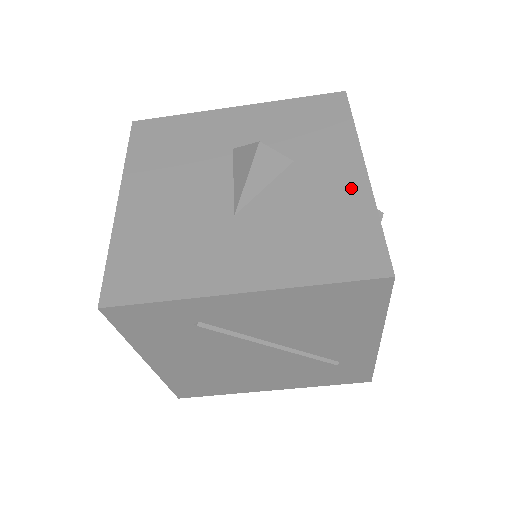
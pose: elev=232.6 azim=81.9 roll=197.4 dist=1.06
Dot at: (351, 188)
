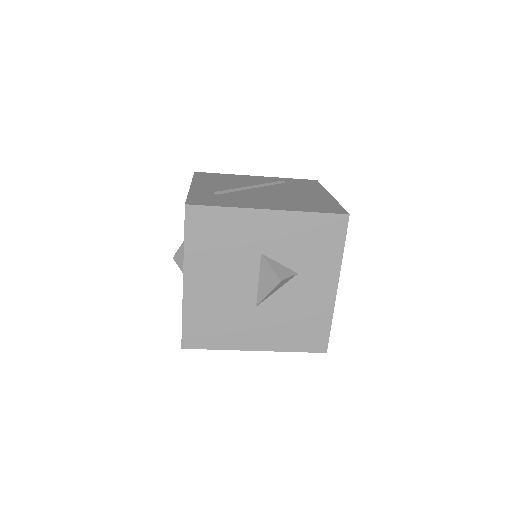
Dot at: (324, 301)
